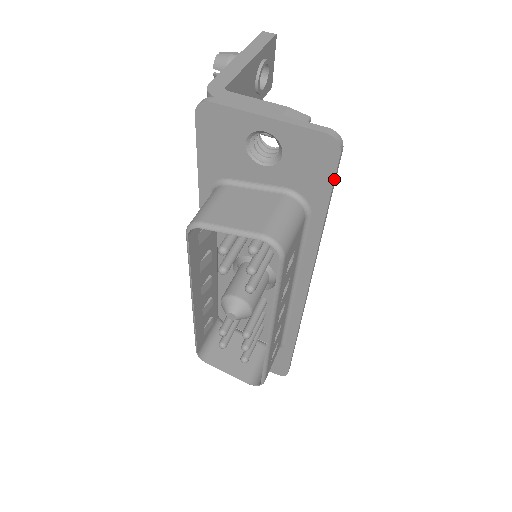
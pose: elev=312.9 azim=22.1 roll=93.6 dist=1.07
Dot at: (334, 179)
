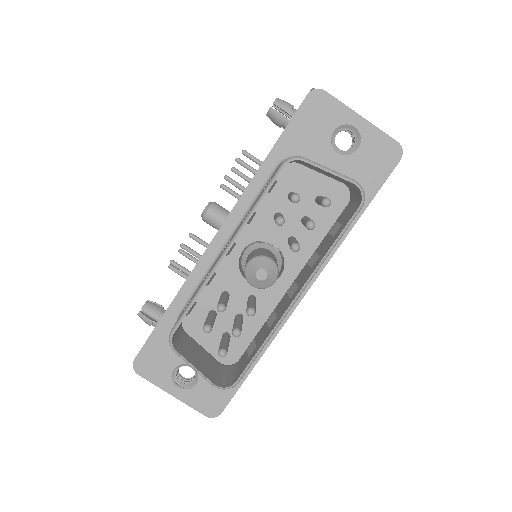
Dot at: occluded
